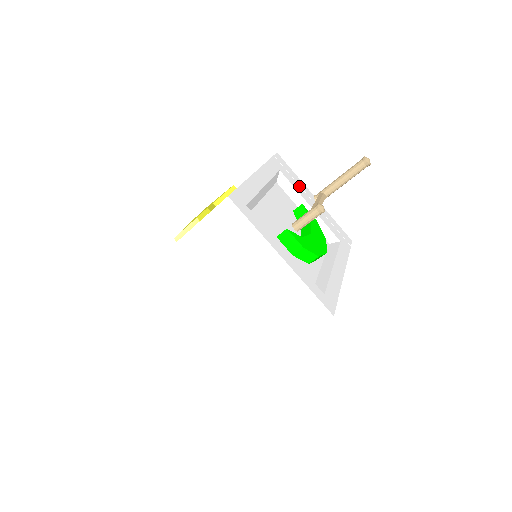
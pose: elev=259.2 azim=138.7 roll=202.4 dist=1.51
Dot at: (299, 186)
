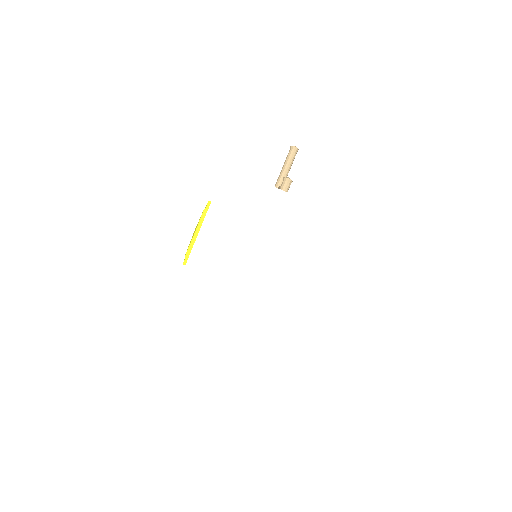
Dot at: occluded
